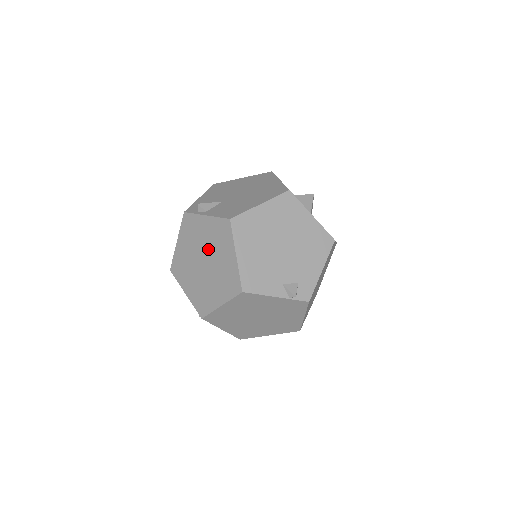
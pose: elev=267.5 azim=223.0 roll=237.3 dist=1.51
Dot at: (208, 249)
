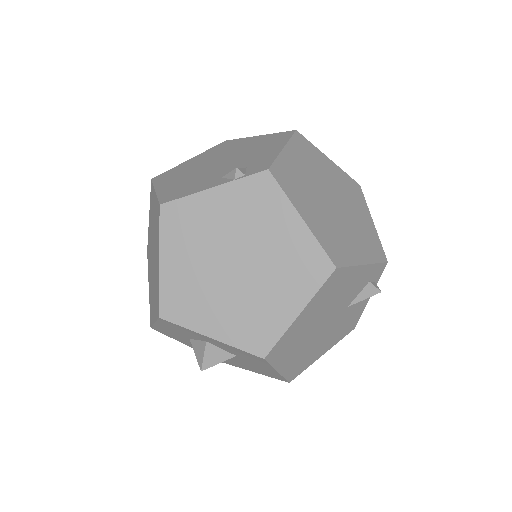
Dot at: (152, 237)
